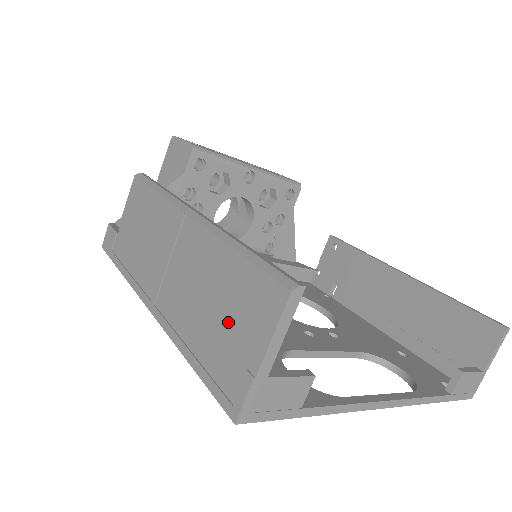
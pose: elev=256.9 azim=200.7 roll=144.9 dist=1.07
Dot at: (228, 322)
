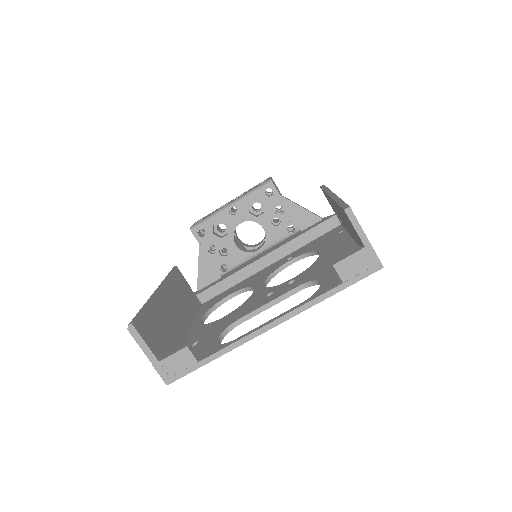
Dot at: occluded
